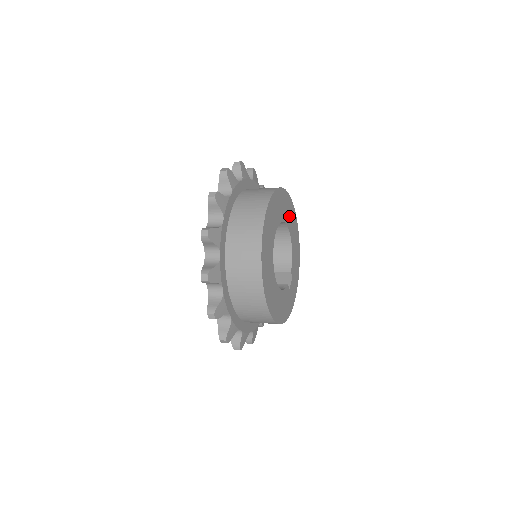
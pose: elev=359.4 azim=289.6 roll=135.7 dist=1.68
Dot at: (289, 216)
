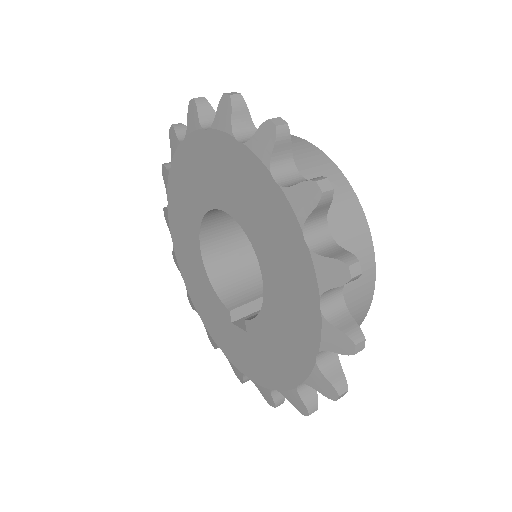
Dot at: occluded
